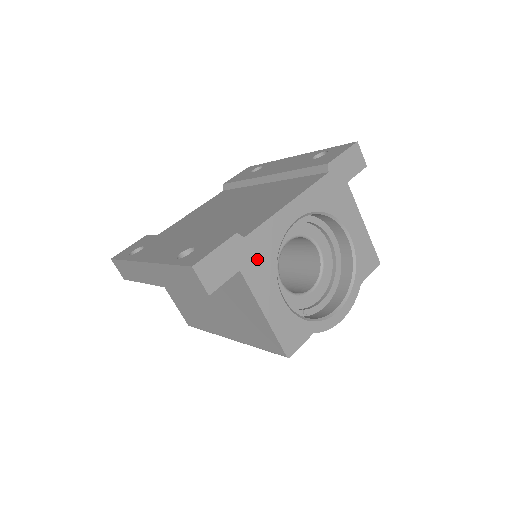
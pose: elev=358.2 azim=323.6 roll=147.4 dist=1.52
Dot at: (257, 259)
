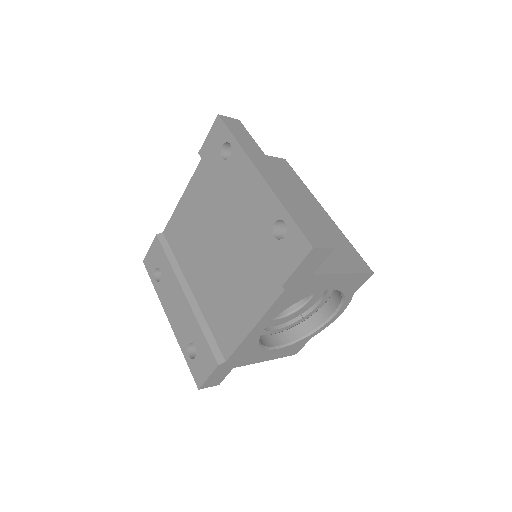
Dot at: (243, 358)
